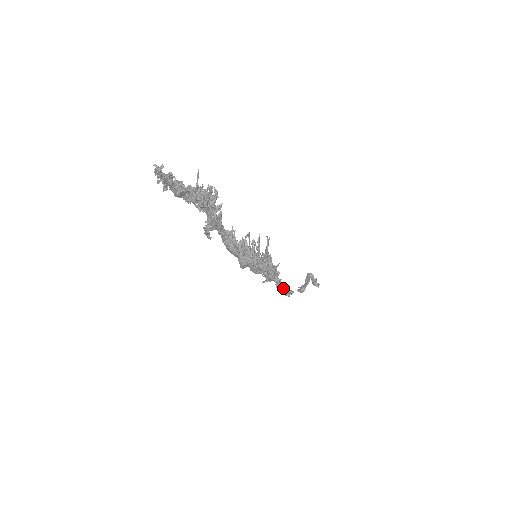
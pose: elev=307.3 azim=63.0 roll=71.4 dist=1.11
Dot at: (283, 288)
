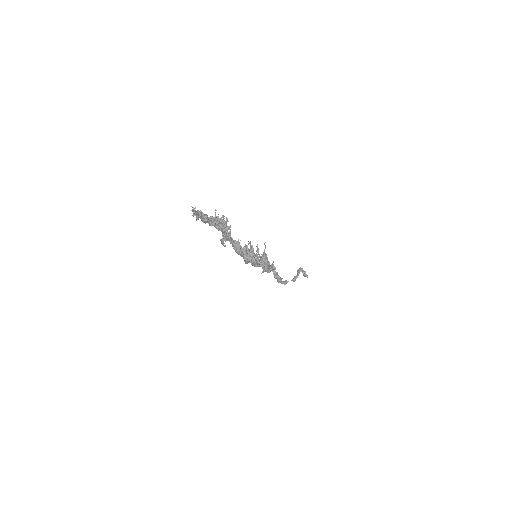
Dot at: (280, 279)
